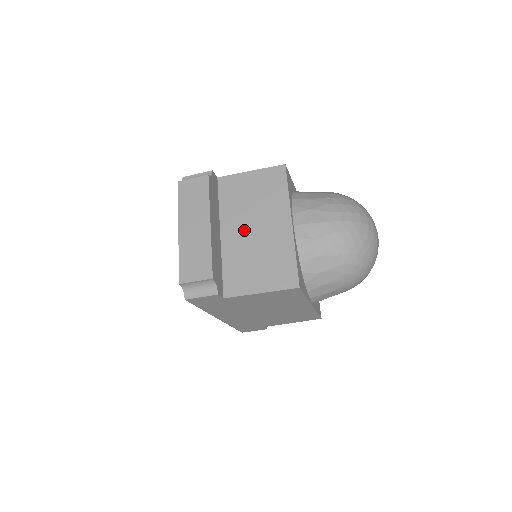
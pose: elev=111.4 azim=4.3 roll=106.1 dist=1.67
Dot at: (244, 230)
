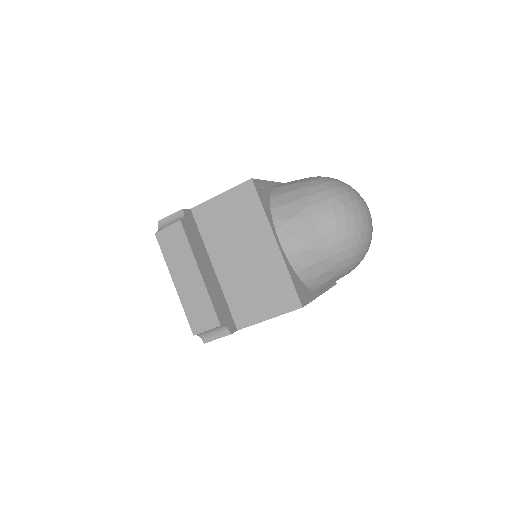
Dot at: (234, 260)
